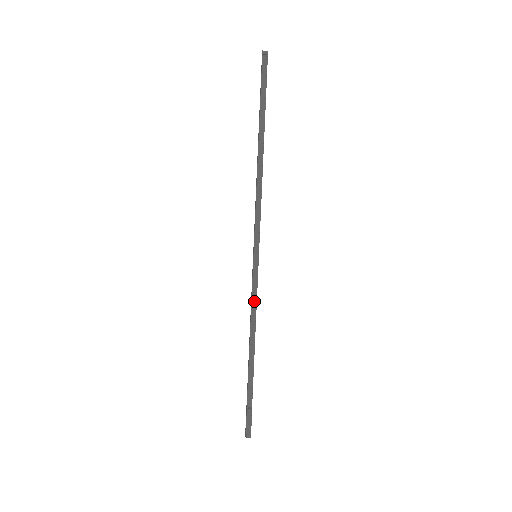
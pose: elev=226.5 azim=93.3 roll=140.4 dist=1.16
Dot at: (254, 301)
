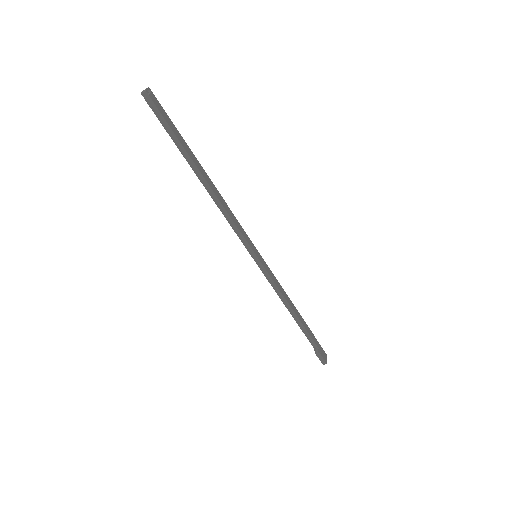
Dot at: (275, 286)
